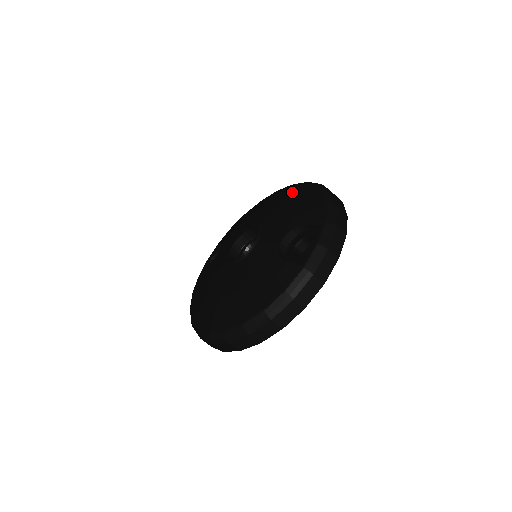
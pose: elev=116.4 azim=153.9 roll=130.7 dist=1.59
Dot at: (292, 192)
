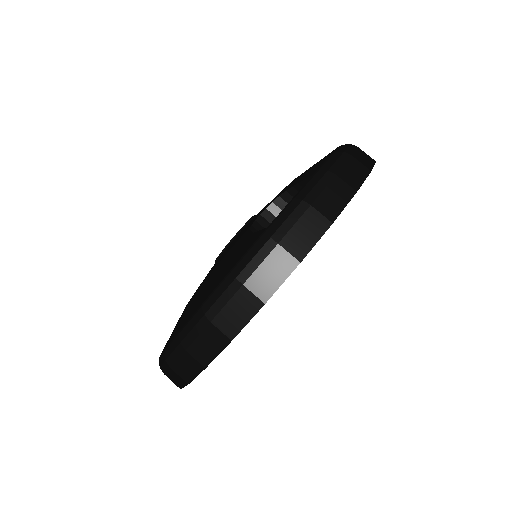
Dot at: occluded
